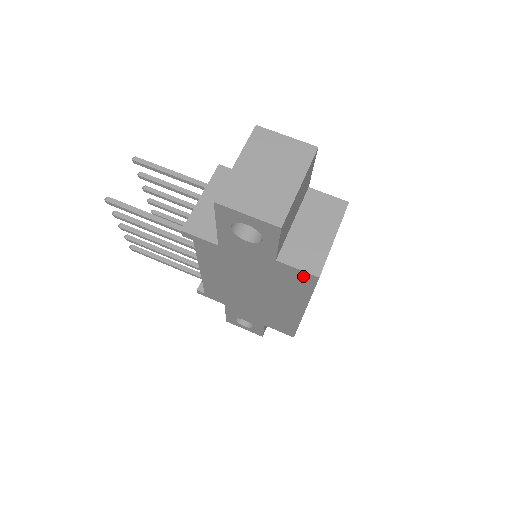
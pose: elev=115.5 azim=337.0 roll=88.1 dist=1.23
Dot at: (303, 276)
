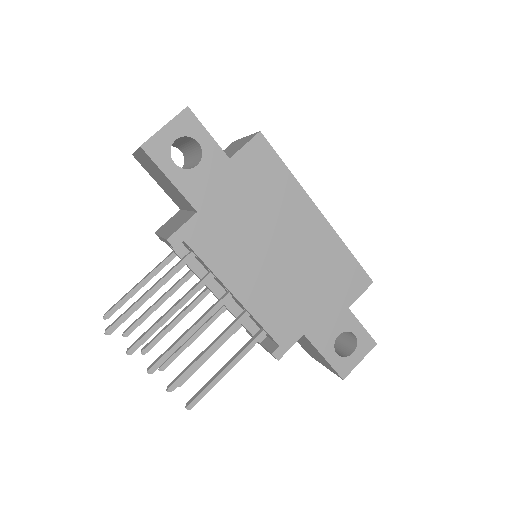
Dot at: (256, 149)
